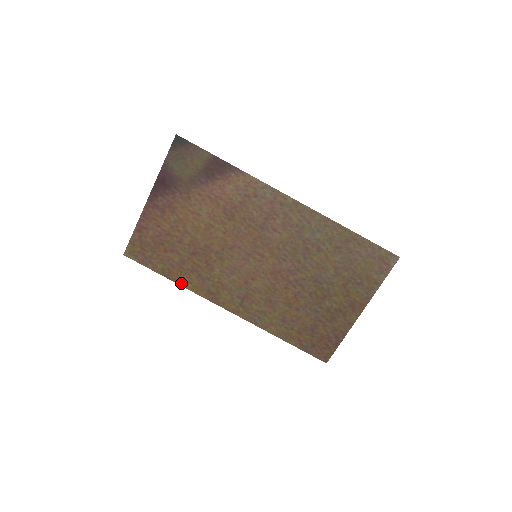
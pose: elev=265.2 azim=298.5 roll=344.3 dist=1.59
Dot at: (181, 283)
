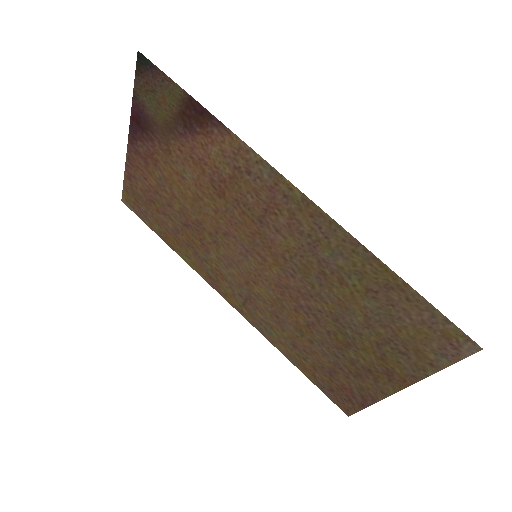
Dot at: (179, 254)
